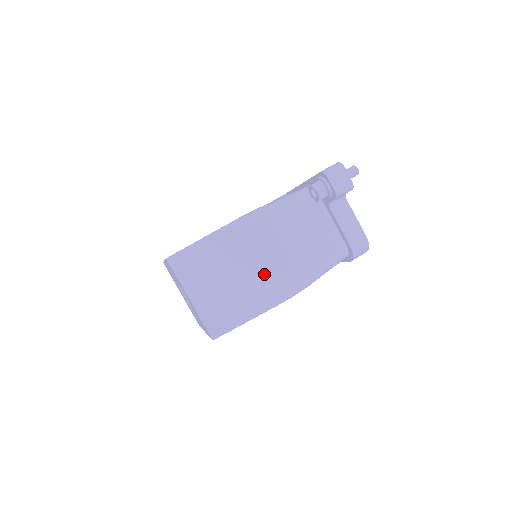
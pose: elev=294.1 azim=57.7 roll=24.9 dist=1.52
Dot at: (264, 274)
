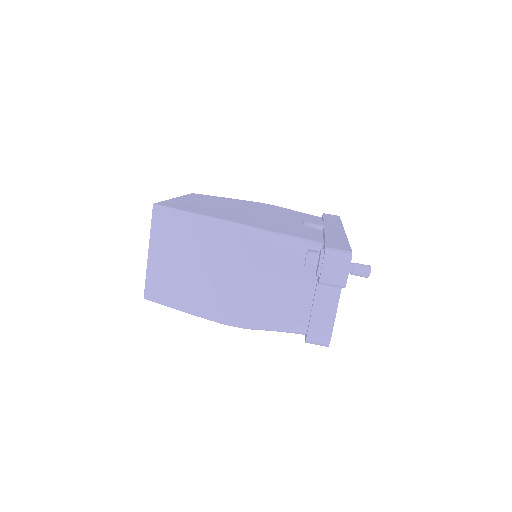
Dot at: (216, 287)
